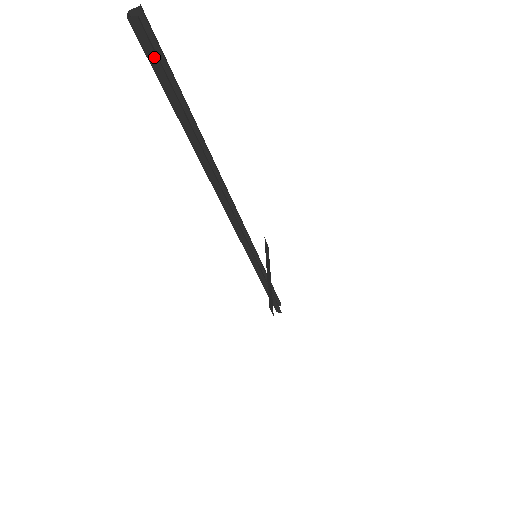
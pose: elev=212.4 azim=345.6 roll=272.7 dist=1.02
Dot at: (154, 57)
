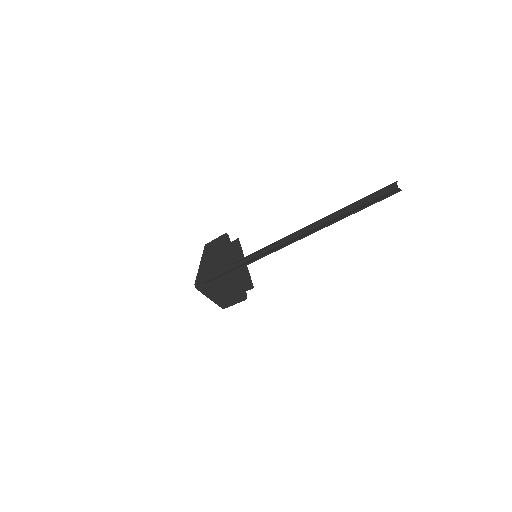
Dot at: (382, 197)
